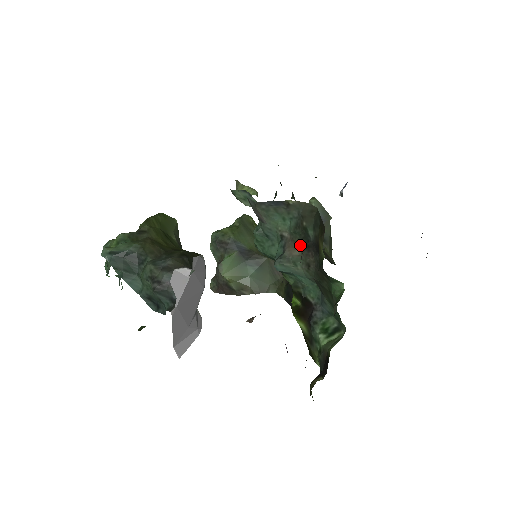
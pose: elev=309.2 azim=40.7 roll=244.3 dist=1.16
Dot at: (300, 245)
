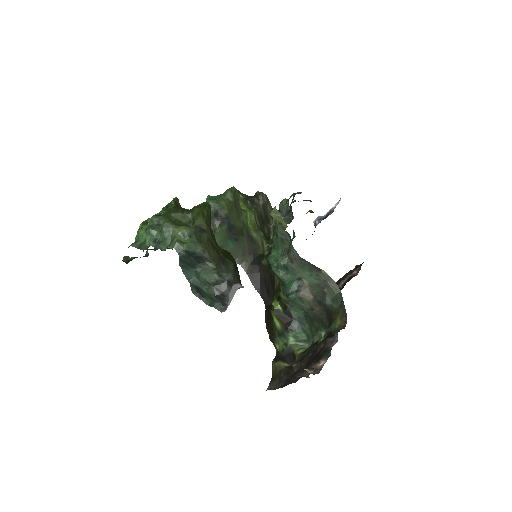
Dot at: (314, 297)
